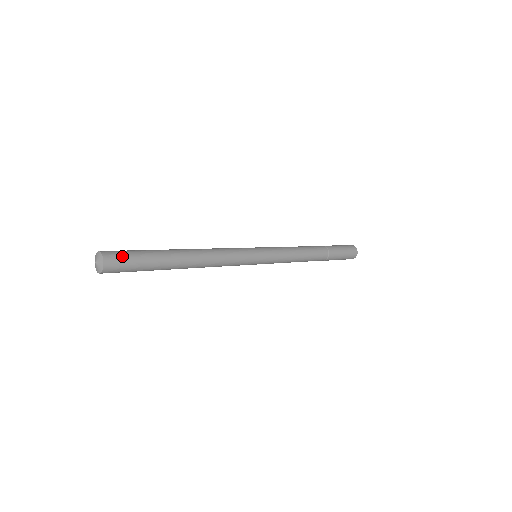
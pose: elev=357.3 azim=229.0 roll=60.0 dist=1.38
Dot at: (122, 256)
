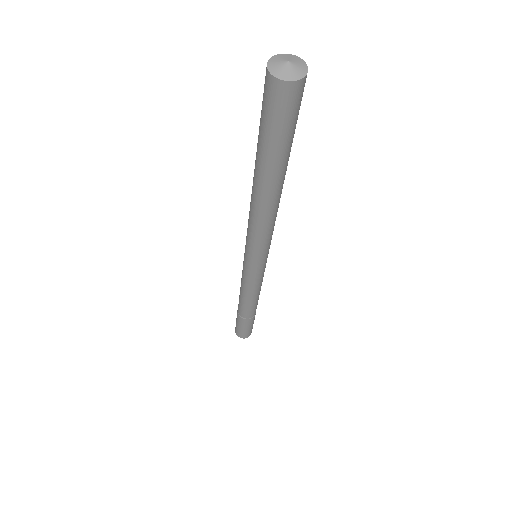
Dot at: occluded
